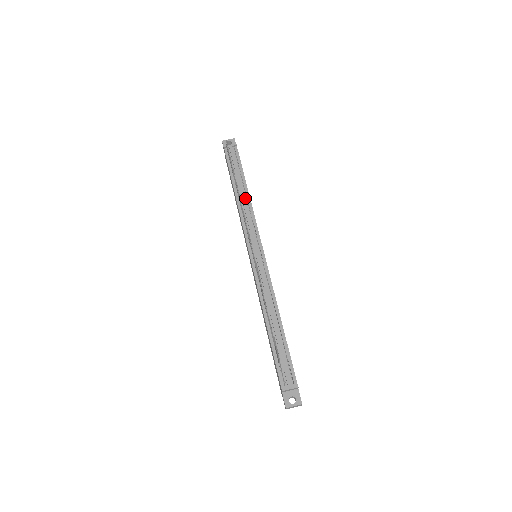
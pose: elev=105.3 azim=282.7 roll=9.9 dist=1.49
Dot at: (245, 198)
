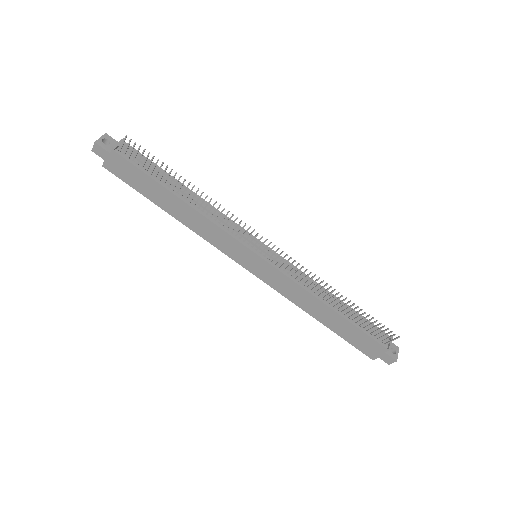
Dot at: occluded
